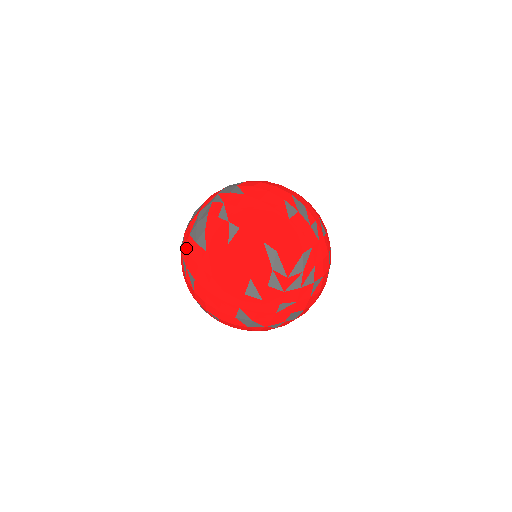
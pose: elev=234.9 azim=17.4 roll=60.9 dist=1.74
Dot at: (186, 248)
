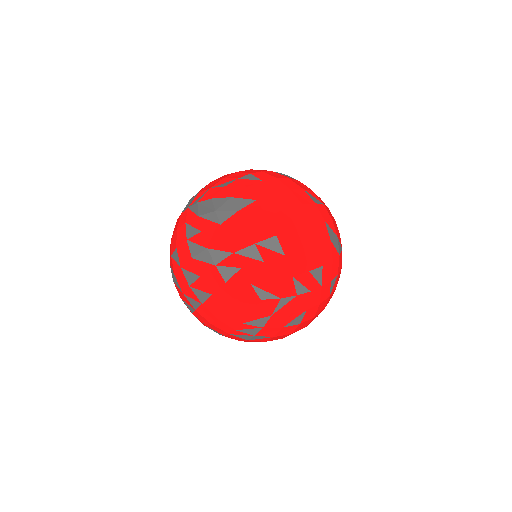
Dot at: (233, 234)
